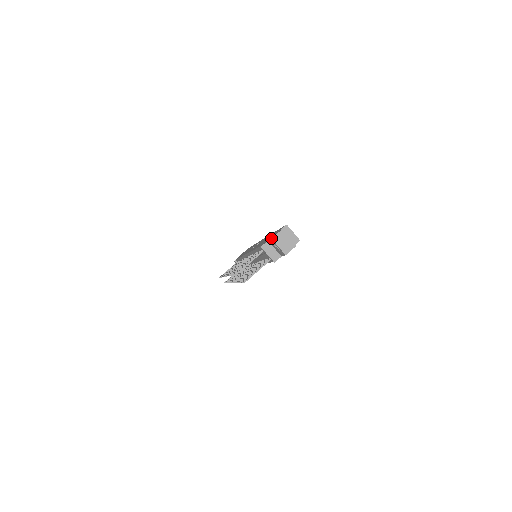
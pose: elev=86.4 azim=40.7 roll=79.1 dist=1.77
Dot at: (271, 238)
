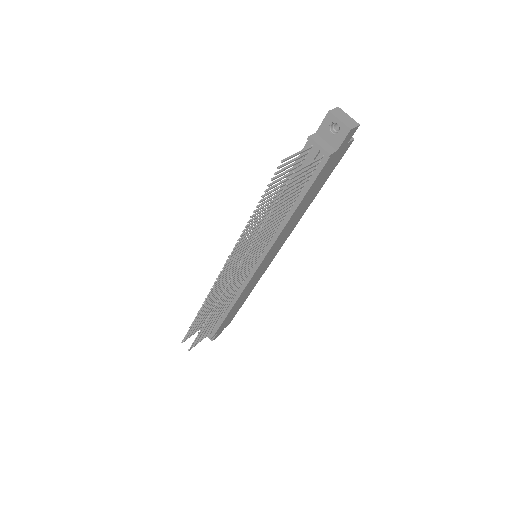
Dot at: occluded
